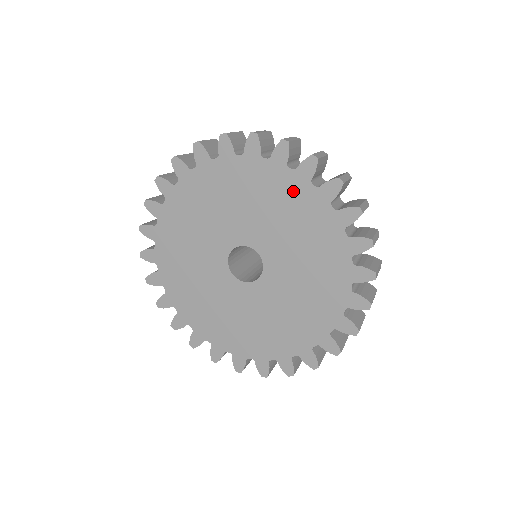
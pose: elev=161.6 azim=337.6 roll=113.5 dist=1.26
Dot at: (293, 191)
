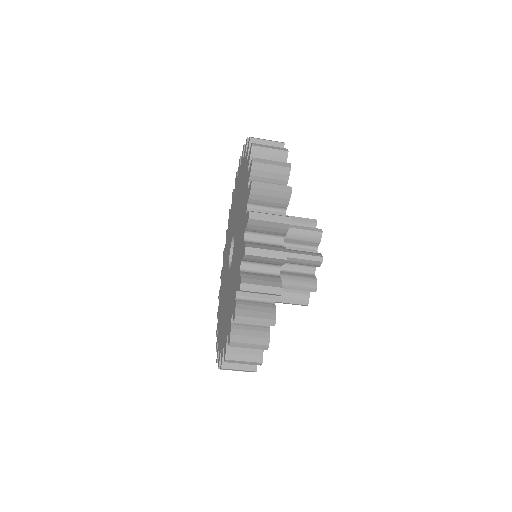
Dot at: (244, 173)
